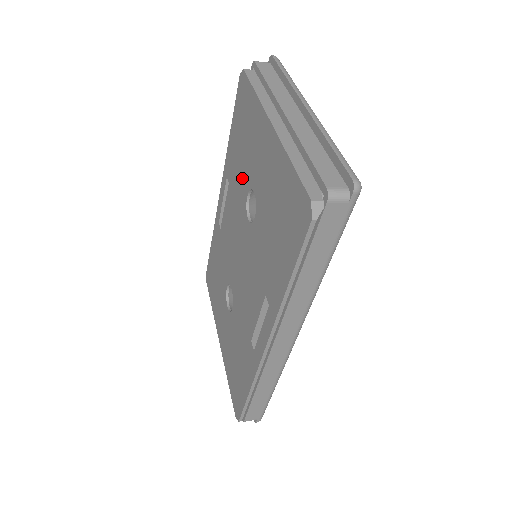
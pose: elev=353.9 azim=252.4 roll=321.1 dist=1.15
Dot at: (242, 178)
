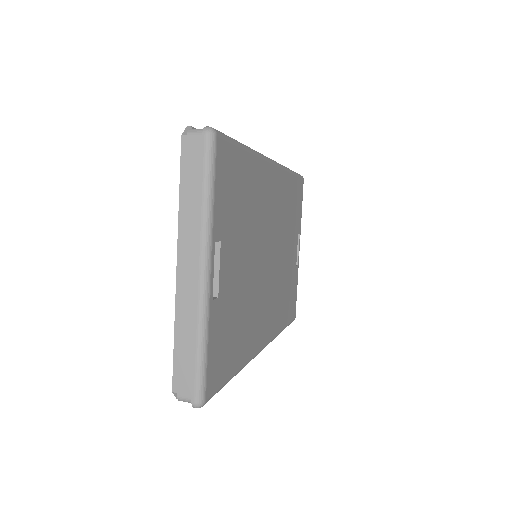
Dot at: occluded
